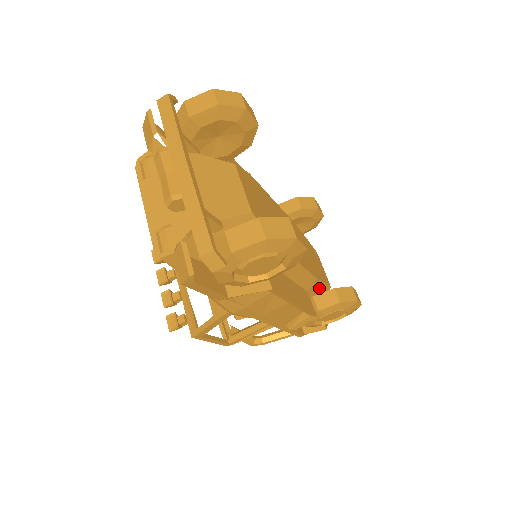
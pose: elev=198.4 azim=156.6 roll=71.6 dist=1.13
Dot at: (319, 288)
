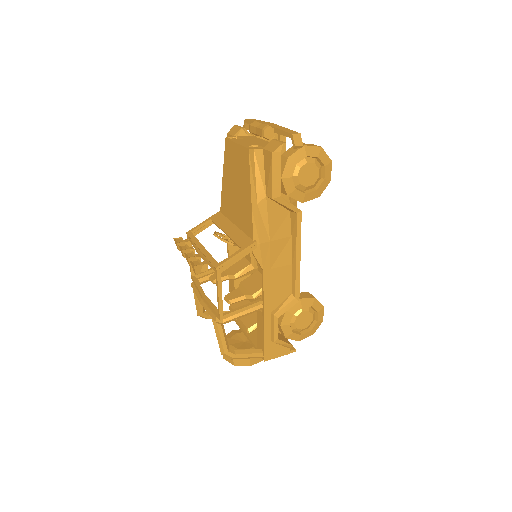
Dot at: occluded
